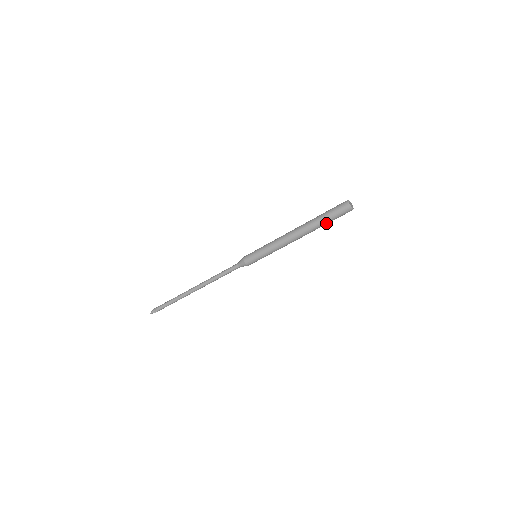
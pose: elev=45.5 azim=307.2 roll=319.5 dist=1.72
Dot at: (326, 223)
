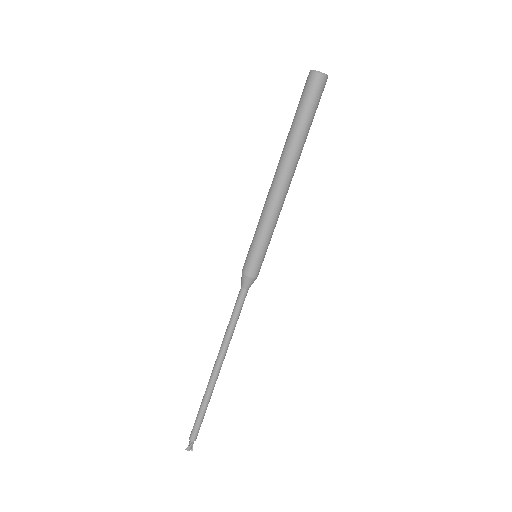
Dot at: (299, 124)
